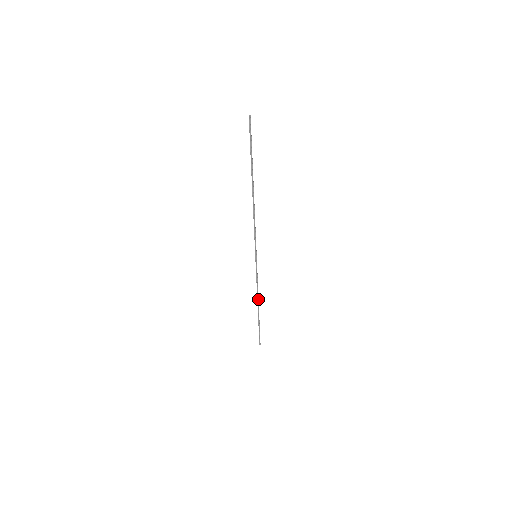
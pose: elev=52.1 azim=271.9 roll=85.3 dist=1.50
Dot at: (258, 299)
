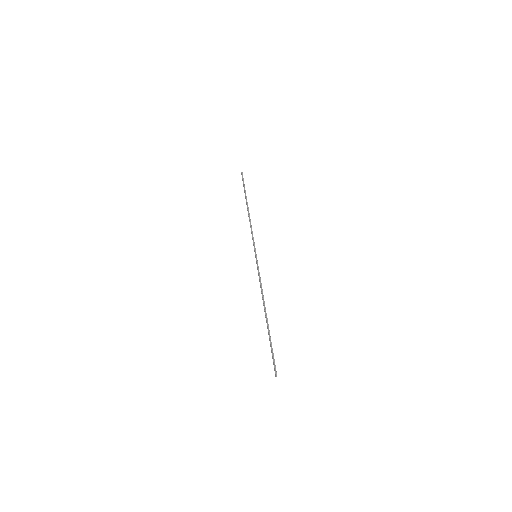
Dot at: (249, 217)
